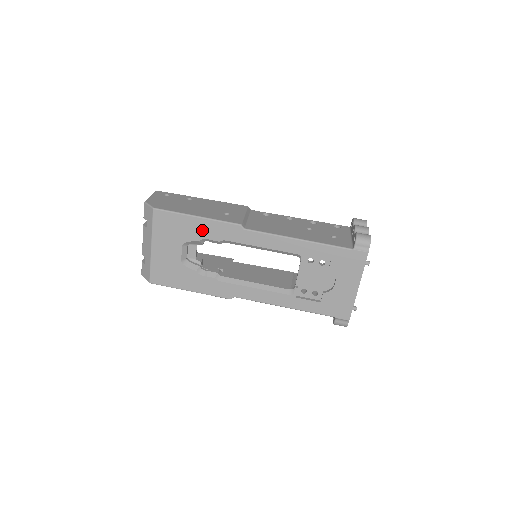
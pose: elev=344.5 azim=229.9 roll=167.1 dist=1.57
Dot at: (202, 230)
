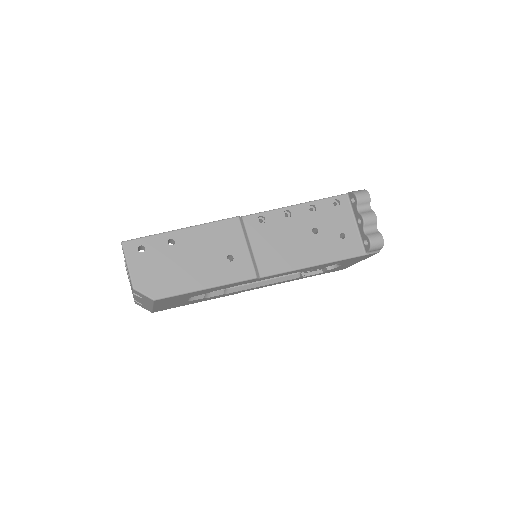
Dot at: (212, 290)
